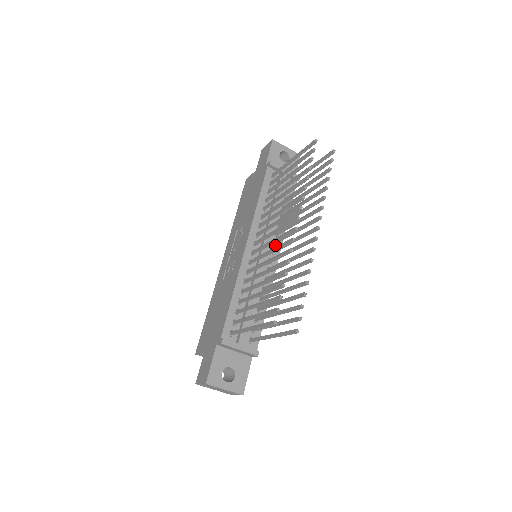
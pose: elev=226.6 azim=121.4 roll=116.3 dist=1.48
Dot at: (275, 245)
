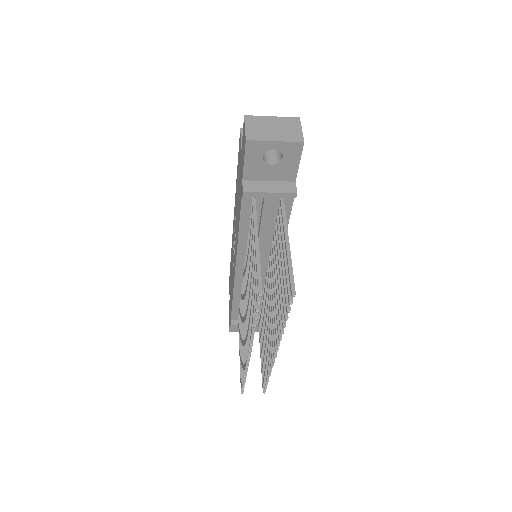
Dot at: occluded
